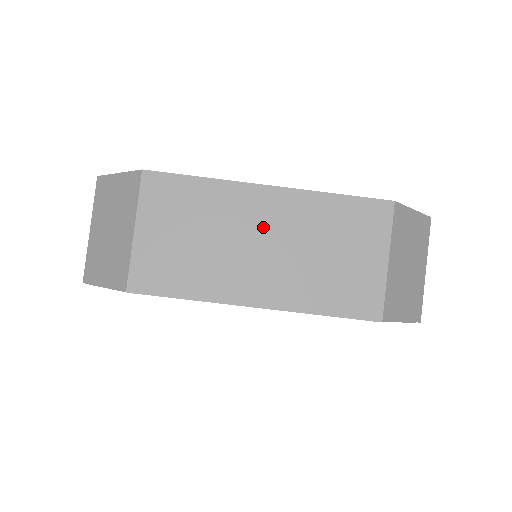
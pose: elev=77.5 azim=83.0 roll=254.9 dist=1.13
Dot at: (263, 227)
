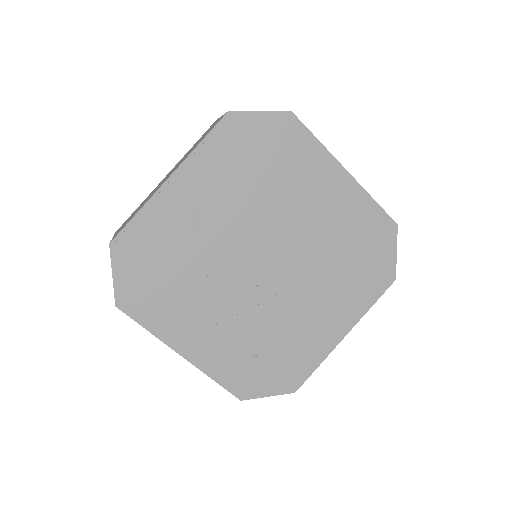
Dot at: occluded
